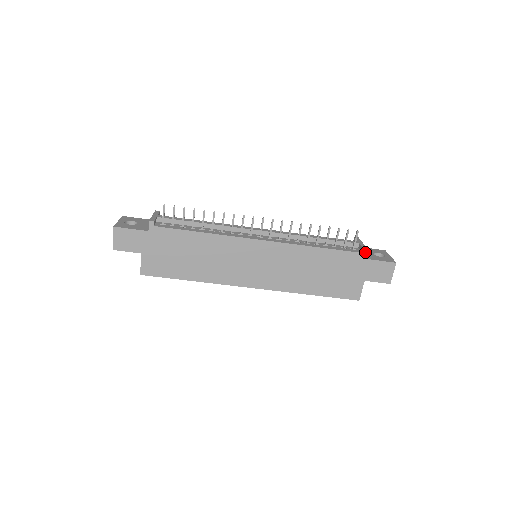
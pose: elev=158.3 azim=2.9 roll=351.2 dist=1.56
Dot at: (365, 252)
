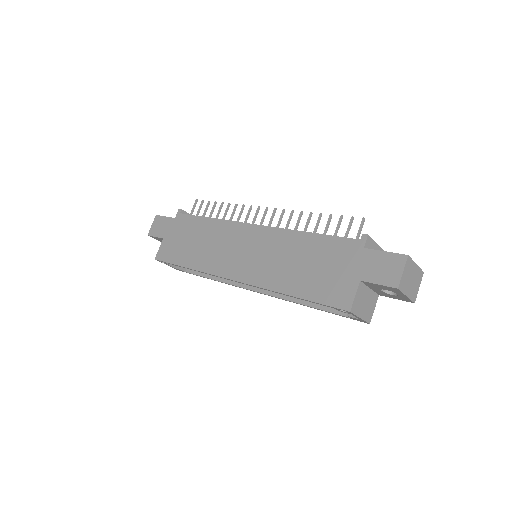
Dot at: (364, 239)
